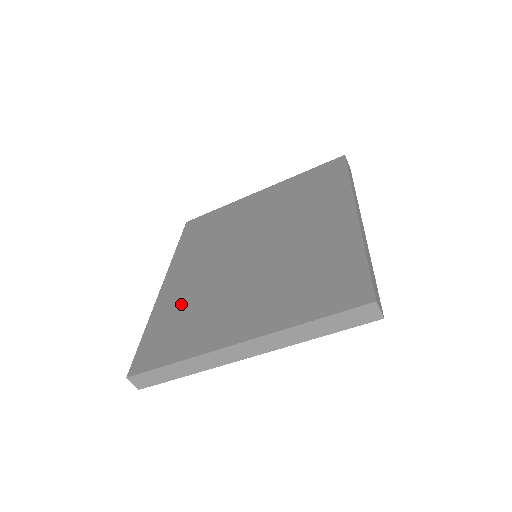
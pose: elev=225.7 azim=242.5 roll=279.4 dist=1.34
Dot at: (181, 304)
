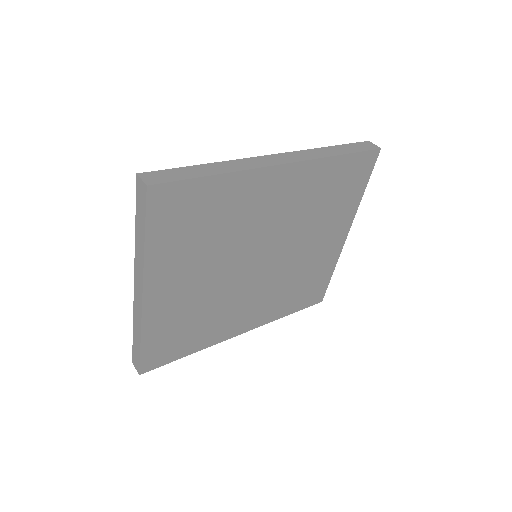
Dot at: occluded
